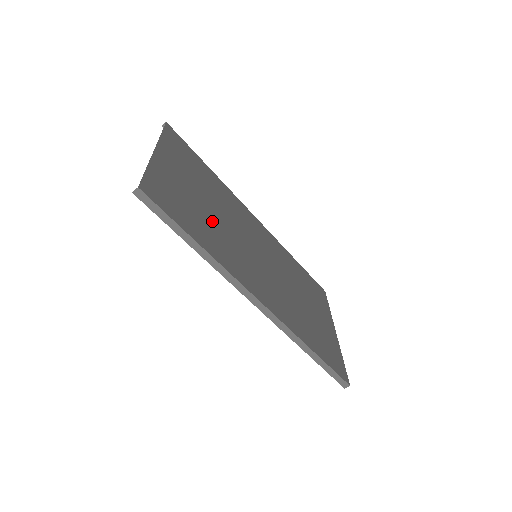
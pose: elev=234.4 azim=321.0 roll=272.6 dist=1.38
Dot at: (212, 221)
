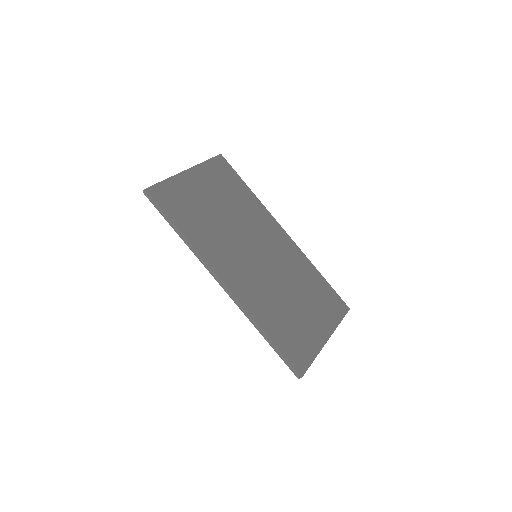
Dot at: (213, 221)
